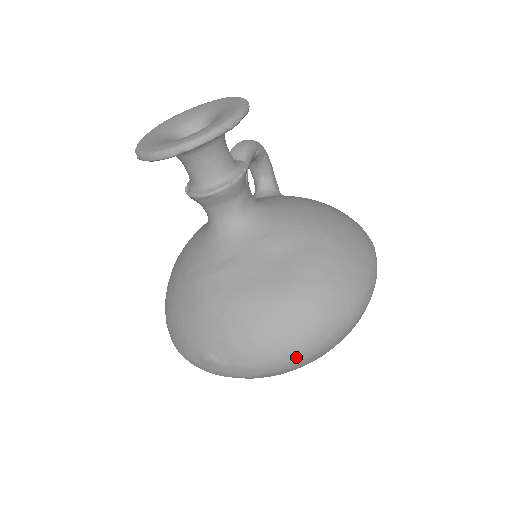
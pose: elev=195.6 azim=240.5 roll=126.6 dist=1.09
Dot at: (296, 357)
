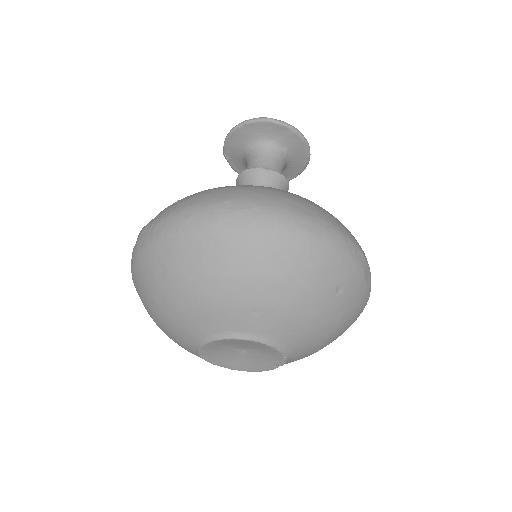
Dot at: (196, 214)
